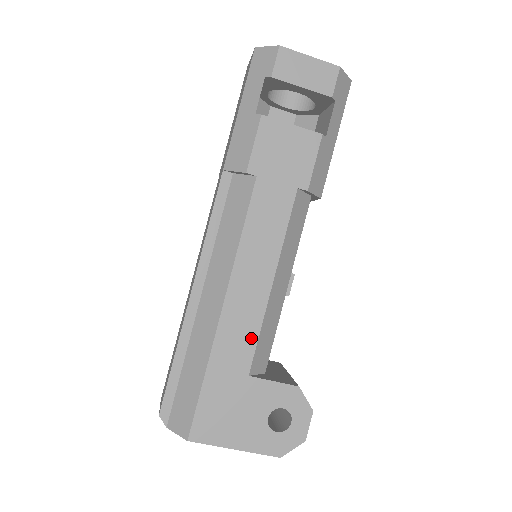
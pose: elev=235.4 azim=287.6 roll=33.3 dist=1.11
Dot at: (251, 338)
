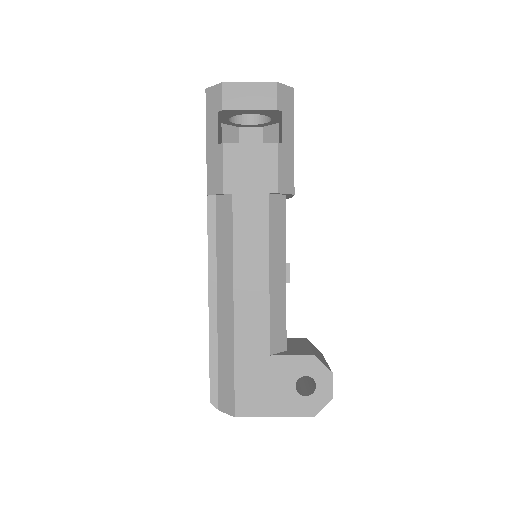
Dot at: (263, 325)
